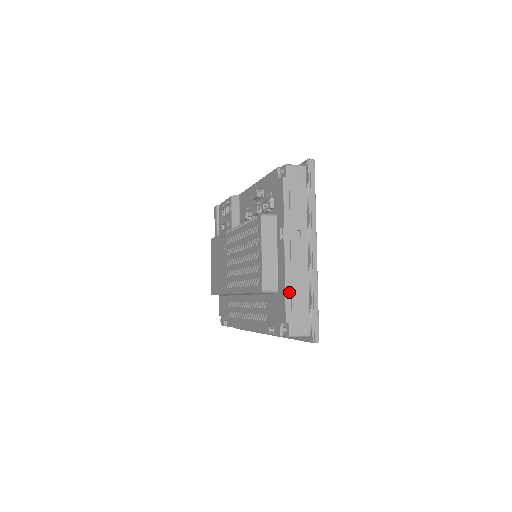
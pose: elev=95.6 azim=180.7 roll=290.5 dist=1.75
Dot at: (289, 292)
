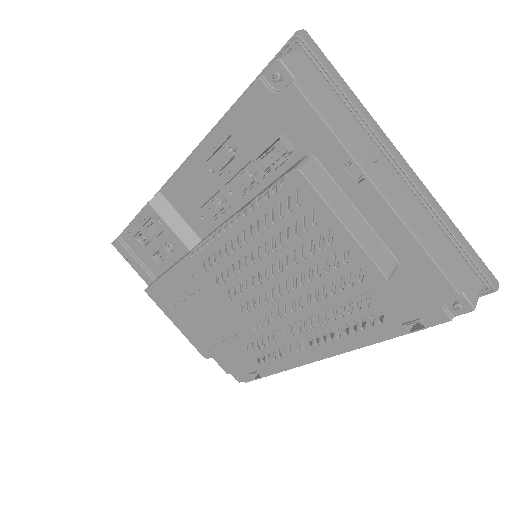
Dot at: (430, 250)
